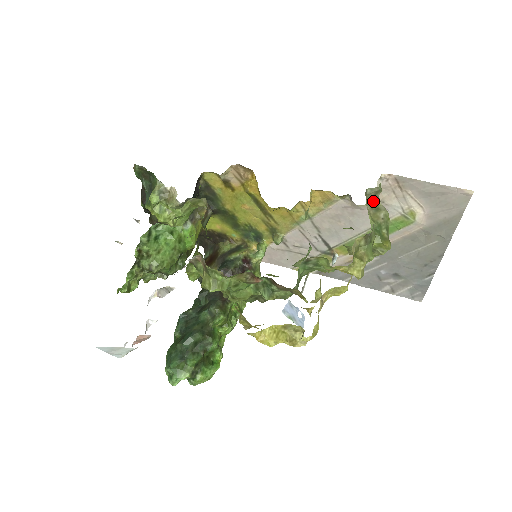
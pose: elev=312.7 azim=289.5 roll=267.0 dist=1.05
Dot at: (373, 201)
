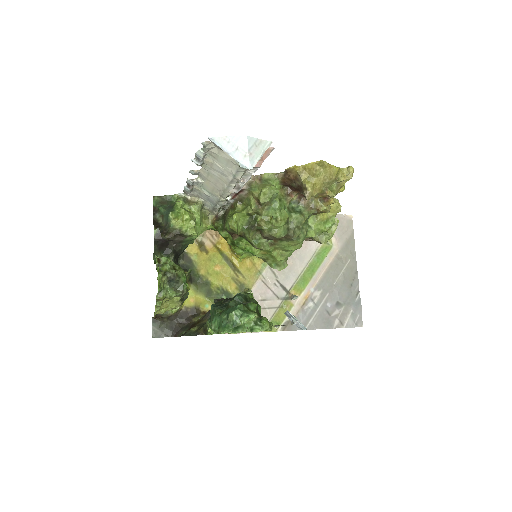
Dot at: occluded
